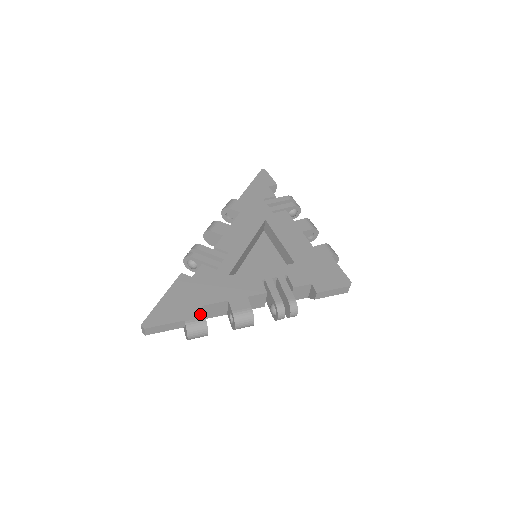
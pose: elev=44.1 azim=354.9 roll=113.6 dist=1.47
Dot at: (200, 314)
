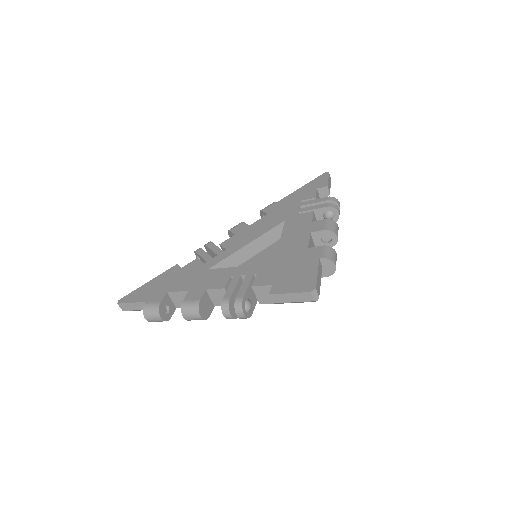
Dot at: (159, 299)
